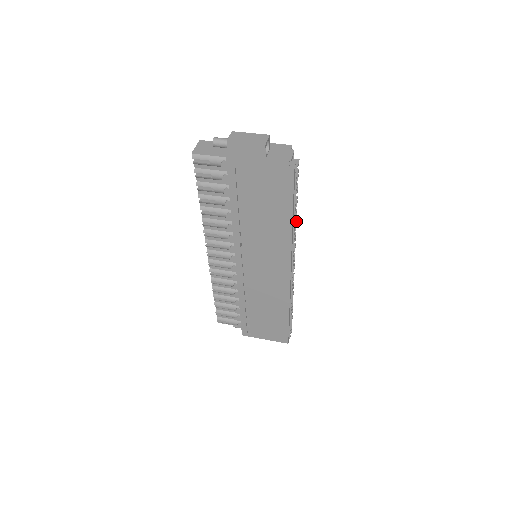
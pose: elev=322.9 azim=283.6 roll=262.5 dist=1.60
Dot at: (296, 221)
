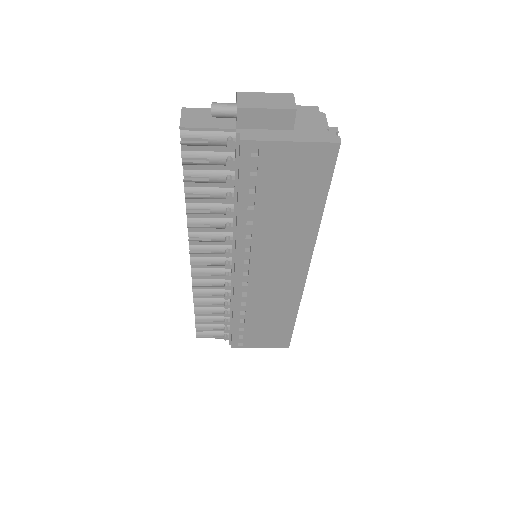
Dot at: occluded
